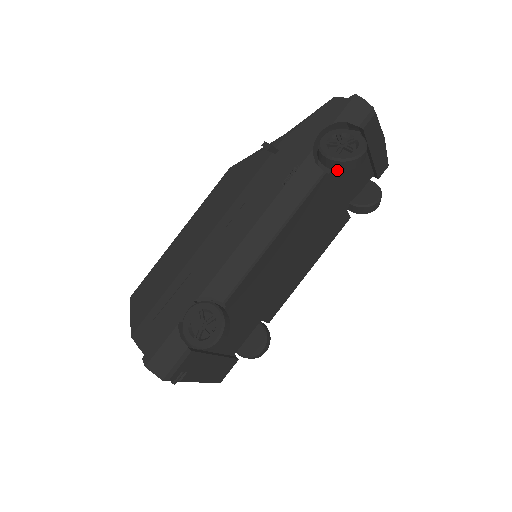
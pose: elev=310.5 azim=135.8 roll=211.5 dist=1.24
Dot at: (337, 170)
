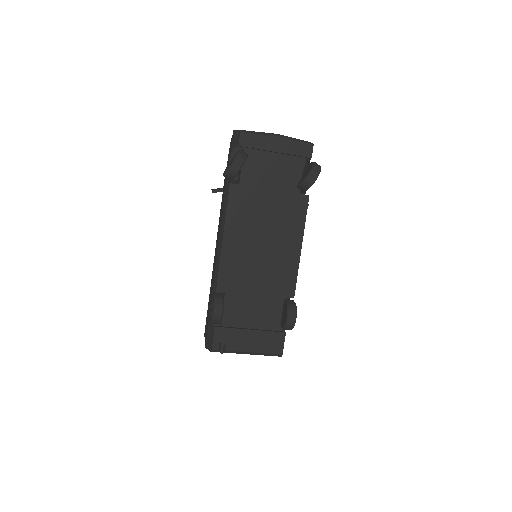
Dot at: (232, 178)
